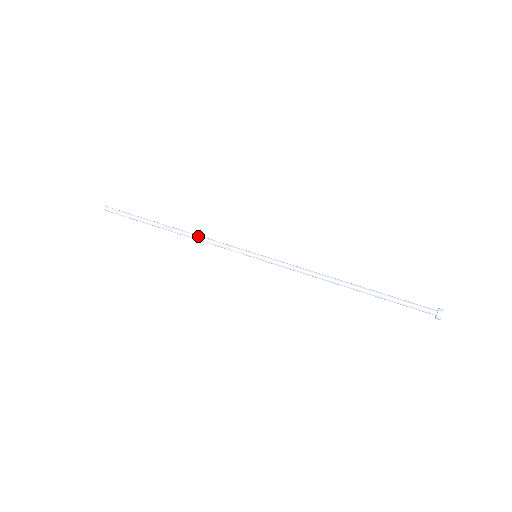
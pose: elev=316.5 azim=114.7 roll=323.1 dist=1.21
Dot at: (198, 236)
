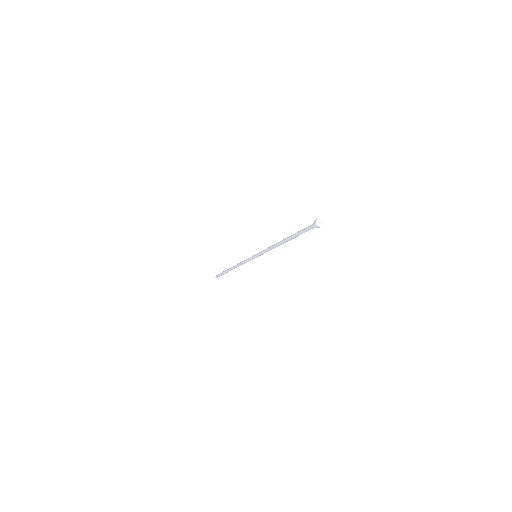
Dot at: occluded
